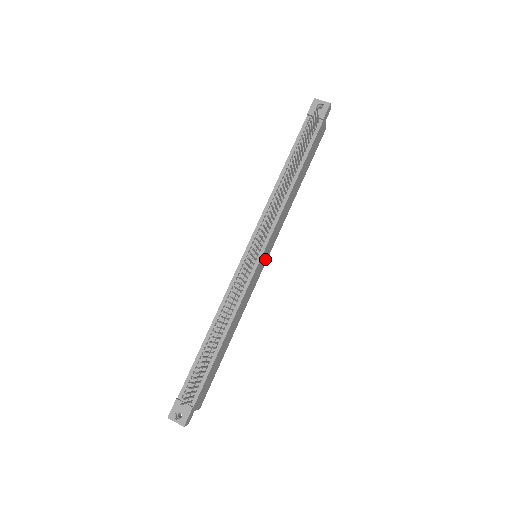
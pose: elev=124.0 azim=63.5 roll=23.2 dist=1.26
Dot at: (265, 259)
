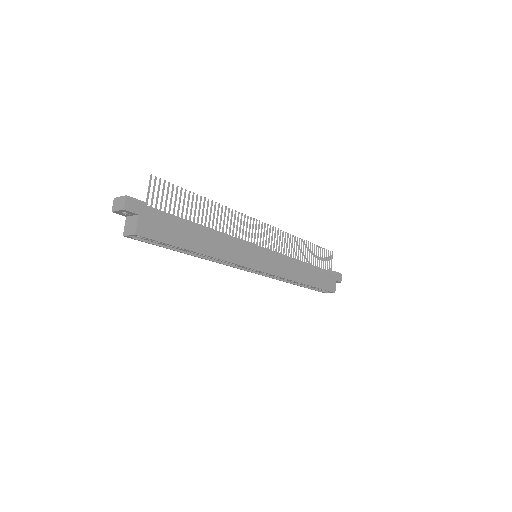
Dot at: (261, 265)
